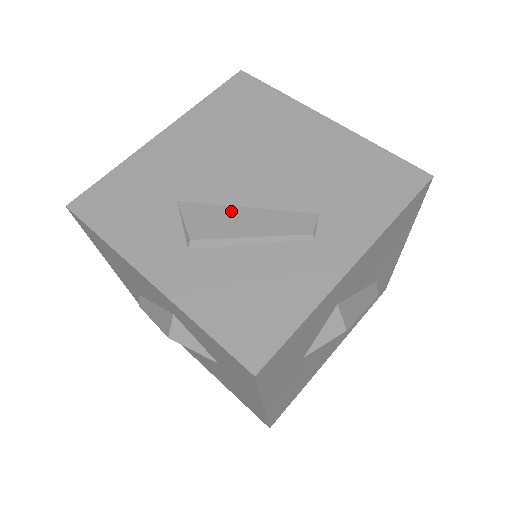
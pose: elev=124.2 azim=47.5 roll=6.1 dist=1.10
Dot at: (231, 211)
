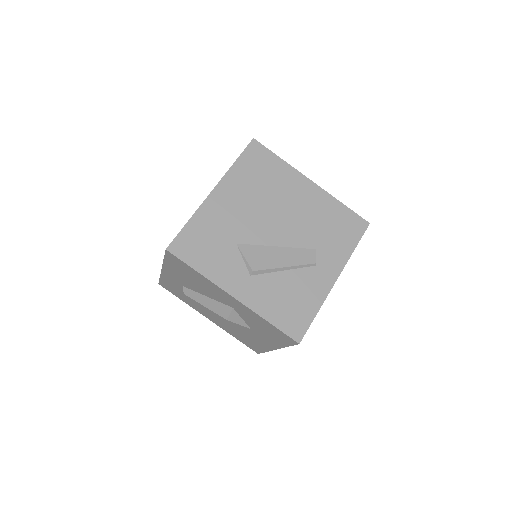
Dot at: (269, 250)
